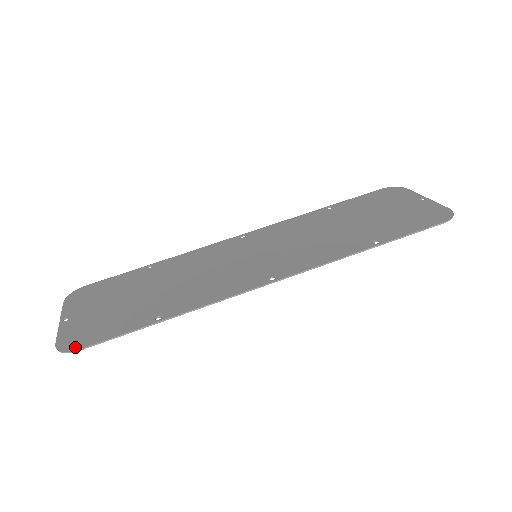
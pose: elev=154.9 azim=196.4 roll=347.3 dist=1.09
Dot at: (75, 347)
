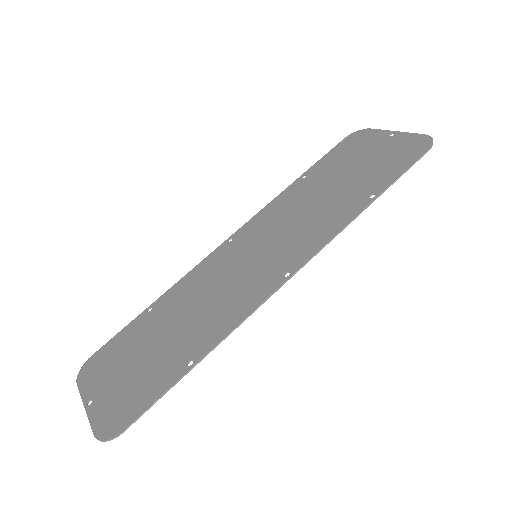
Dot at: (117, 430)
